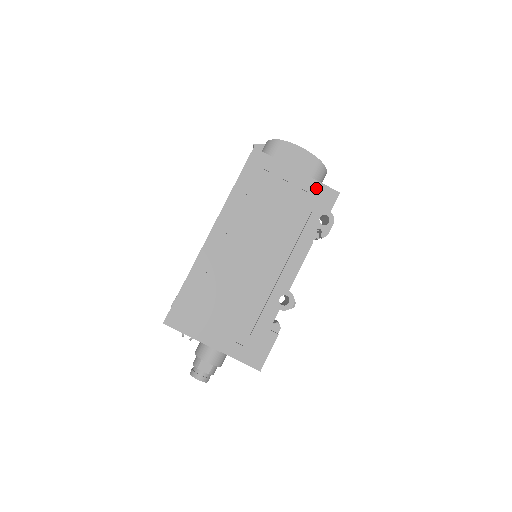
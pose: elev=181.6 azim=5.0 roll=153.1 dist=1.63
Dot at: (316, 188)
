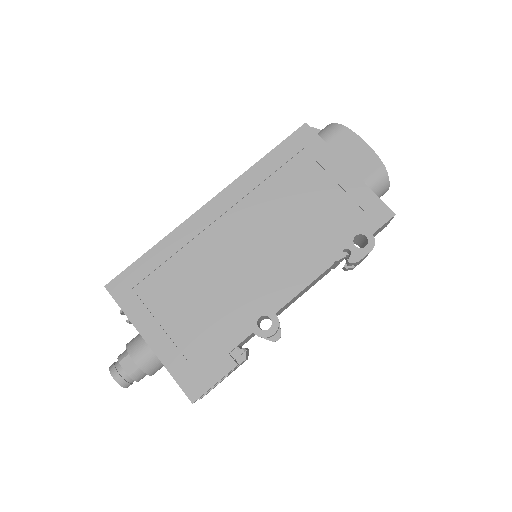
Dot at: (365, 197)
